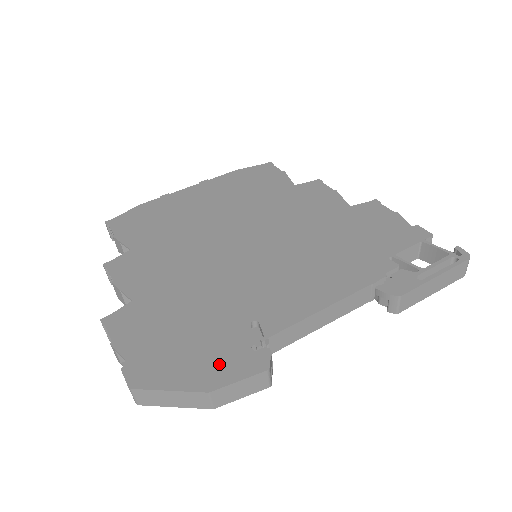
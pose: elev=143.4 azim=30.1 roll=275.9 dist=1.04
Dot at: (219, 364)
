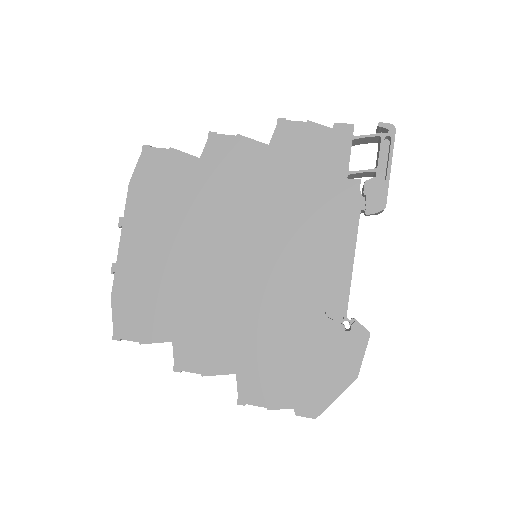
Dot at: (342, 358)
